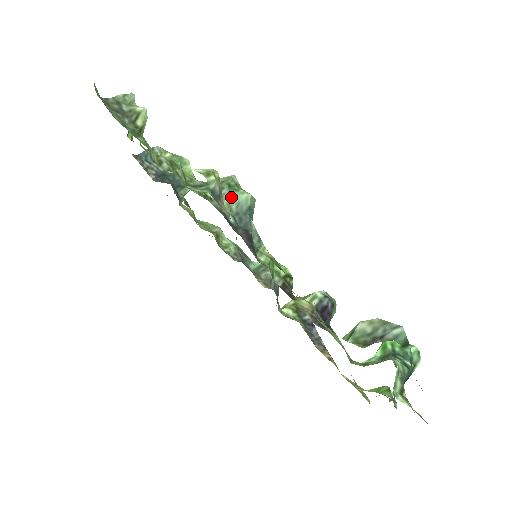
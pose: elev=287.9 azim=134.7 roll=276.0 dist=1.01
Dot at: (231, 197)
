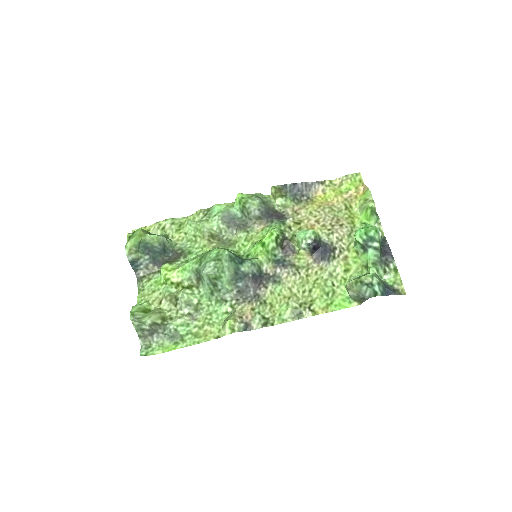
Dot at: (226, 283)
